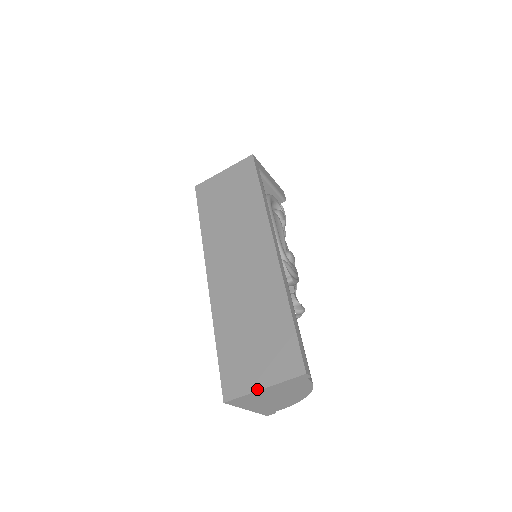
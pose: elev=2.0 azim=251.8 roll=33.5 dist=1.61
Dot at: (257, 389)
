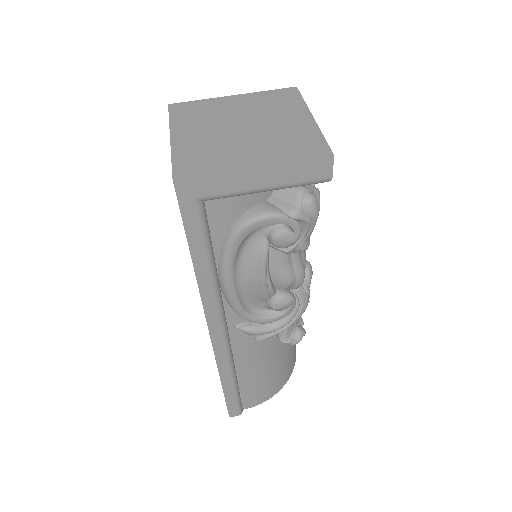
Dot at: occluded
